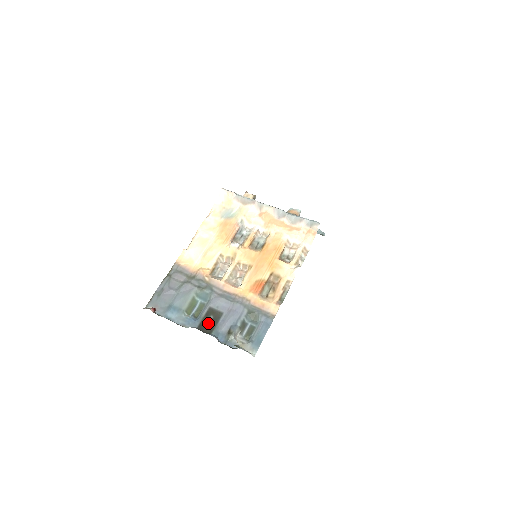
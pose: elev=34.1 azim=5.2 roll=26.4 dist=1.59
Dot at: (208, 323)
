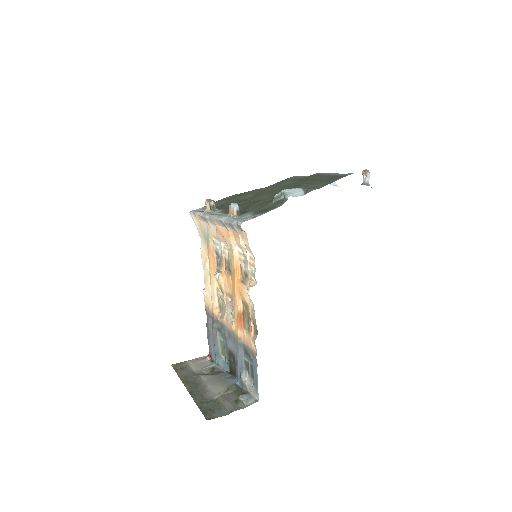
Dot at: (232, 366)
